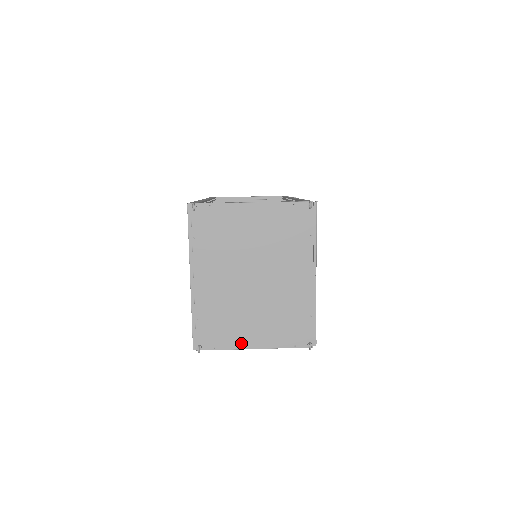
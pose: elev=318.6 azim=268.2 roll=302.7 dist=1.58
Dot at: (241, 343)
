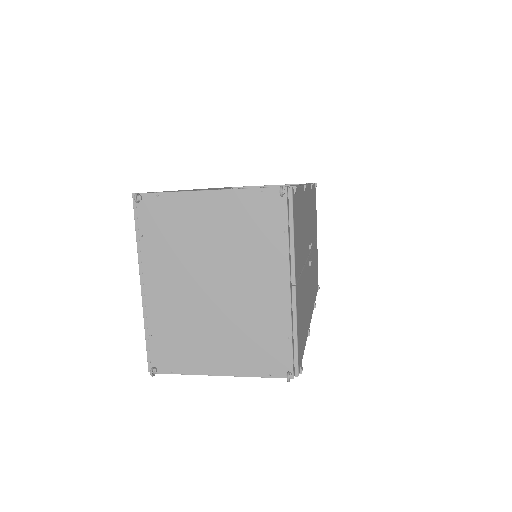
Dot at: (203, 367)
